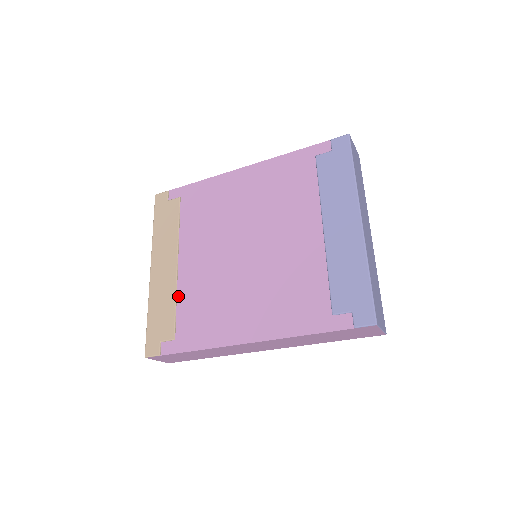
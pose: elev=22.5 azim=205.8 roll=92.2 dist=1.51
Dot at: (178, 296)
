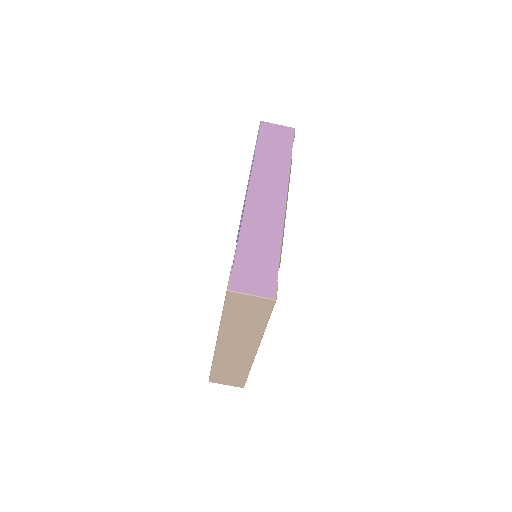
Dot at: occluded
